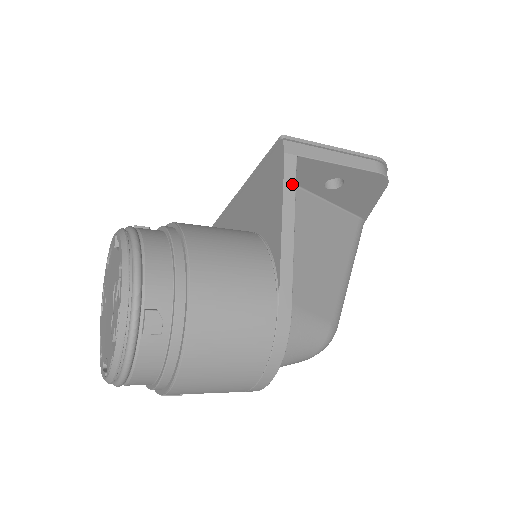
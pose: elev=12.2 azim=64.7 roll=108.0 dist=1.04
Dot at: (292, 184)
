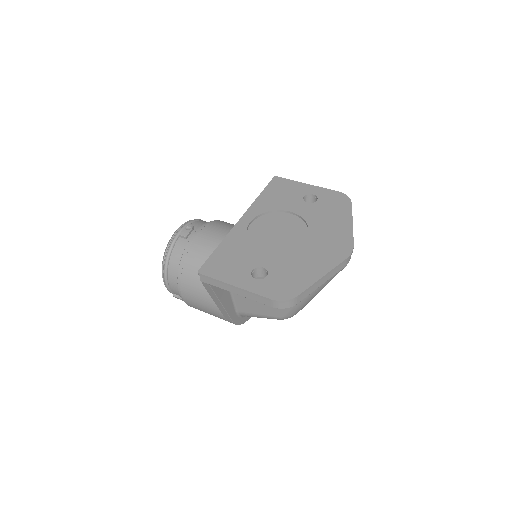
Dot at: (212, 292)
